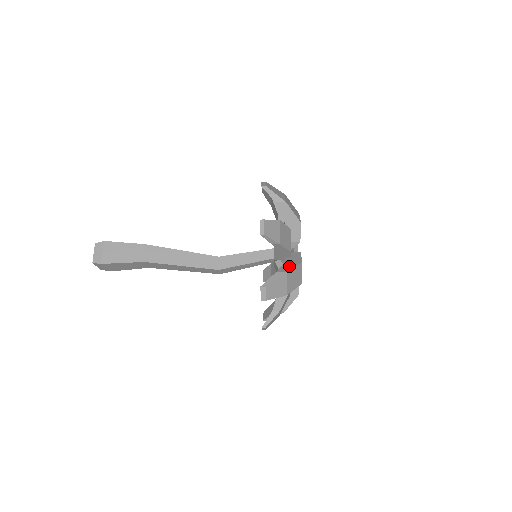
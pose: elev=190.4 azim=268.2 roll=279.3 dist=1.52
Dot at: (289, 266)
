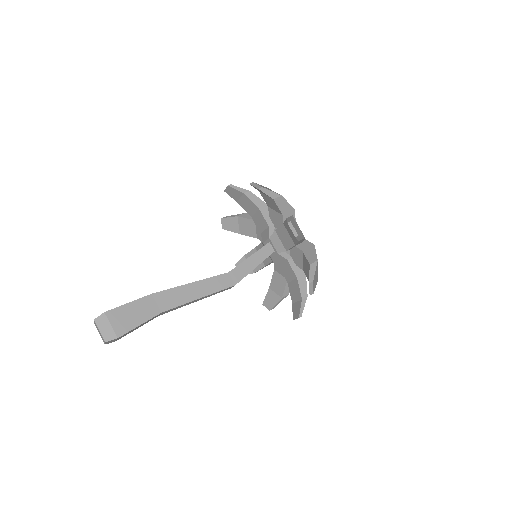
Dot at: (311, 254)
